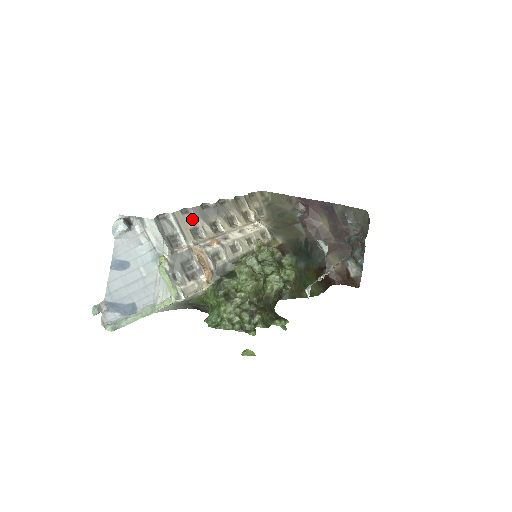
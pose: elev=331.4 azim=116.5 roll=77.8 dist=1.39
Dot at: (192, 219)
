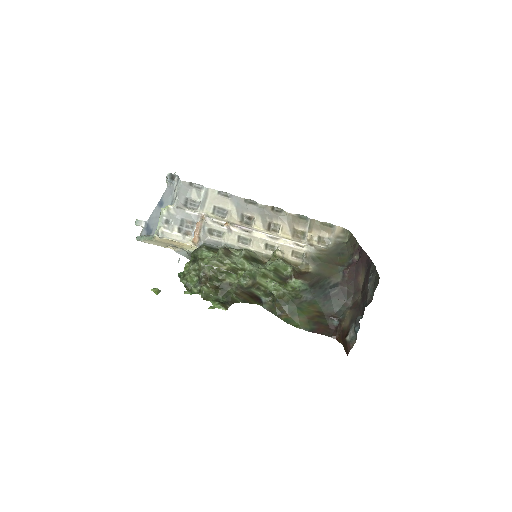
Dot at: (225, 201)
